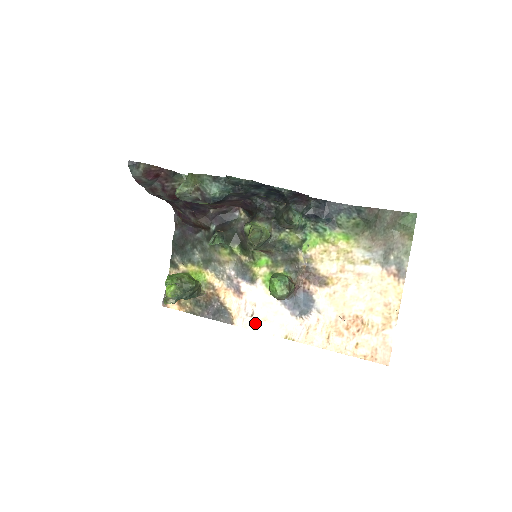
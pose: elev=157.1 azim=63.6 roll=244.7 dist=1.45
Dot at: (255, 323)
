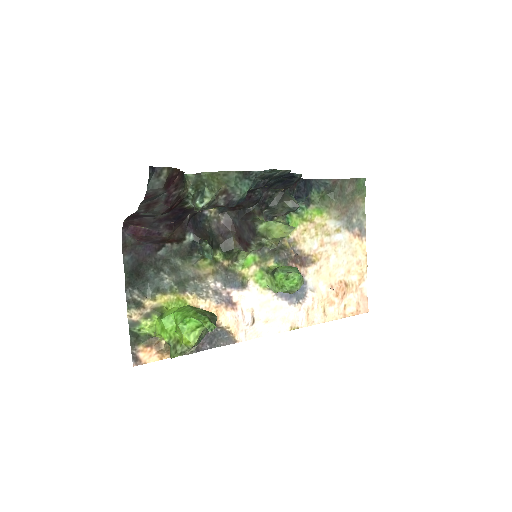
Dot at: (258, 329)
